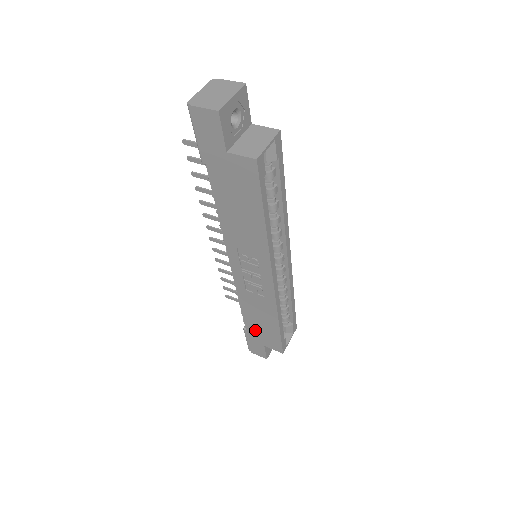
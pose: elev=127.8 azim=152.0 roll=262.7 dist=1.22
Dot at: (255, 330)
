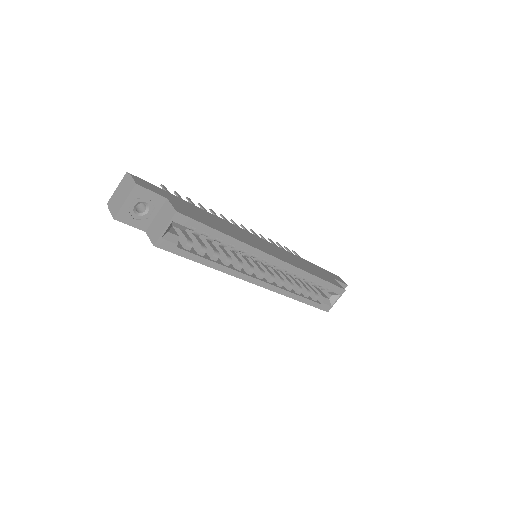
Dot at: occluded
